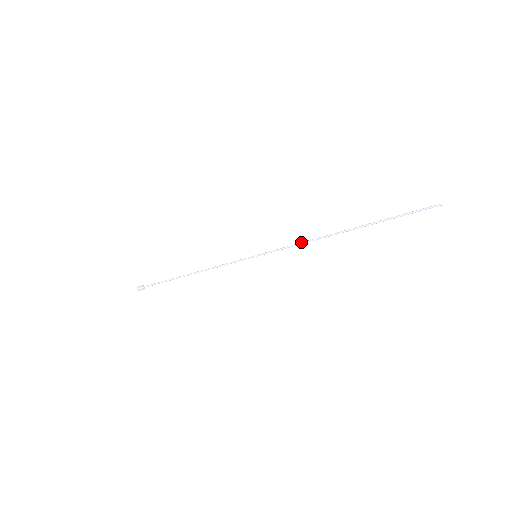
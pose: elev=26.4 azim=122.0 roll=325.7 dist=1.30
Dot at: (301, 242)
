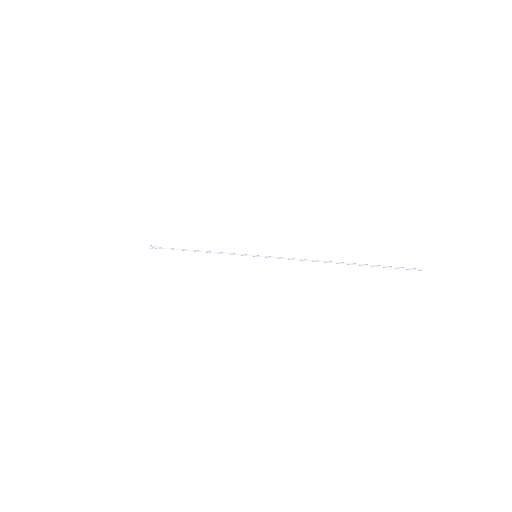
Dot at: (296, 259)
